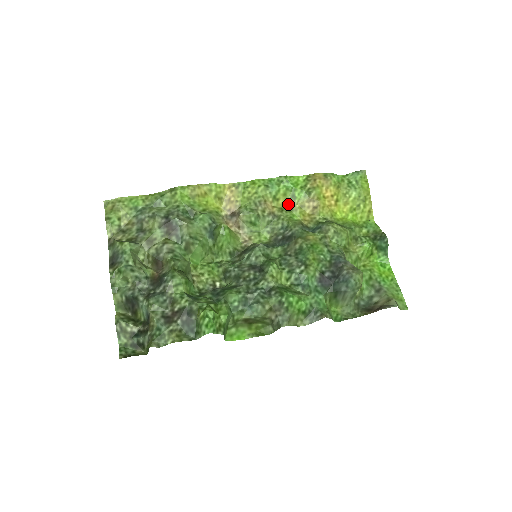
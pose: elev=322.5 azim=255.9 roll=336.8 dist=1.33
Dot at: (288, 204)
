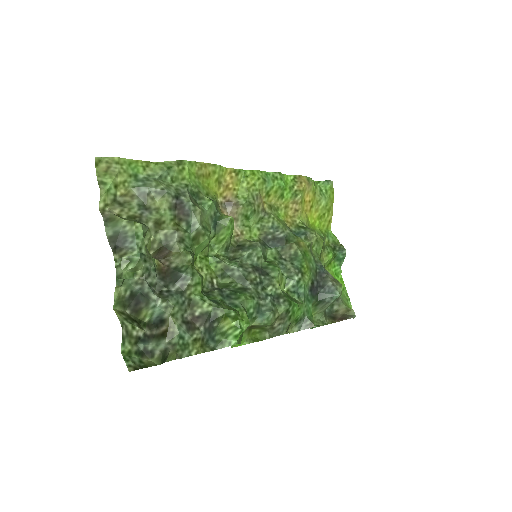
Dot at: (275, 202)
